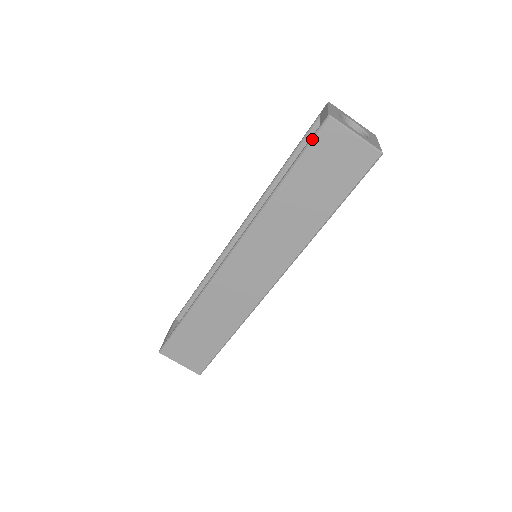
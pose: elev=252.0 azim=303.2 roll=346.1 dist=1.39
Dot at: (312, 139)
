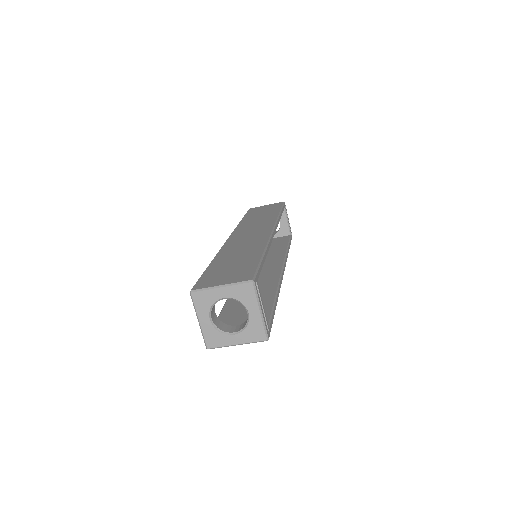
Dot at: occluded
